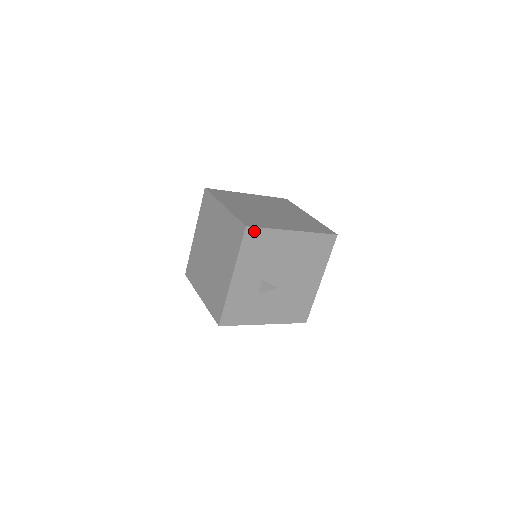
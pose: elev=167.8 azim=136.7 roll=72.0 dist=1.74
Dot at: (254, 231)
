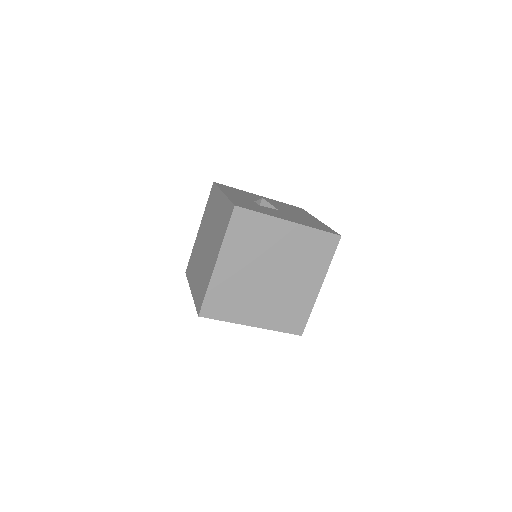
Dot at: (223, 185)
